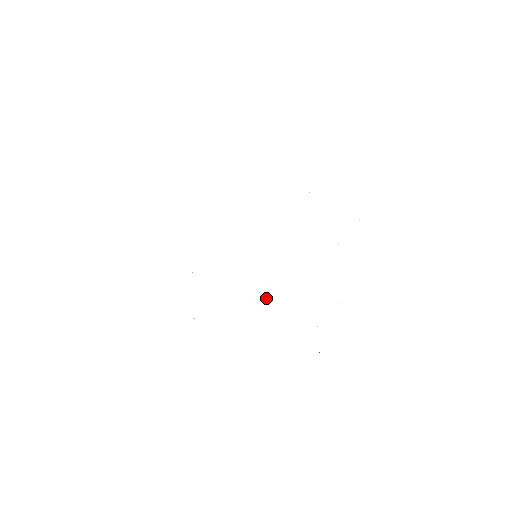
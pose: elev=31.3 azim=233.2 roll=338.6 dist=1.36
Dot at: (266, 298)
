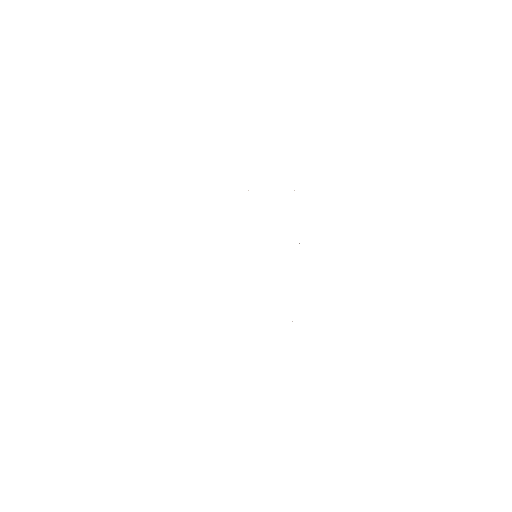
Dot at: occluded
